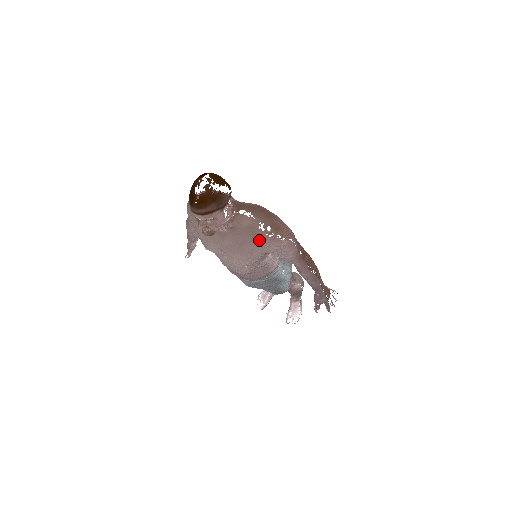
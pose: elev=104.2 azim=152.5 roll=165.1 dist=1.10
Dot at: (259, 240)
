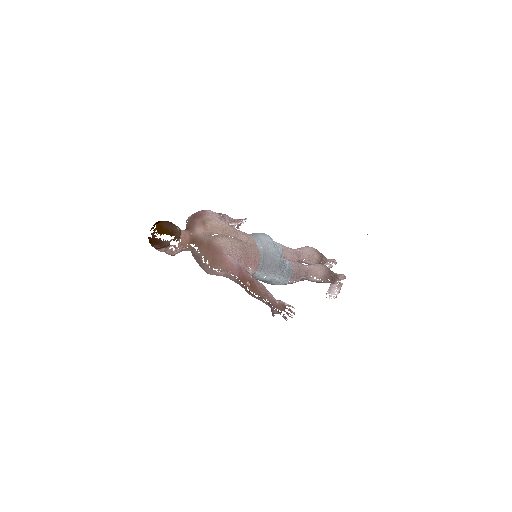
Dot at: (202, 267)
